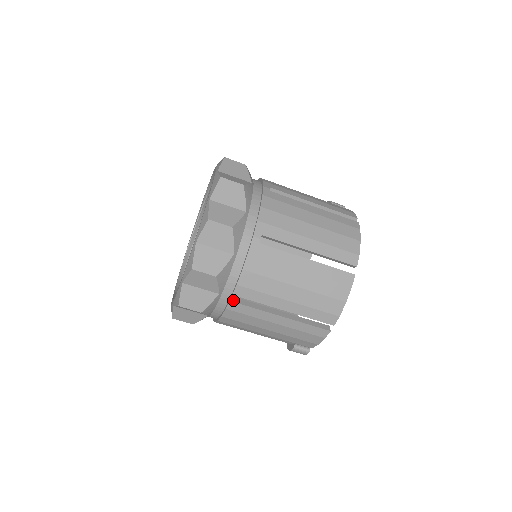
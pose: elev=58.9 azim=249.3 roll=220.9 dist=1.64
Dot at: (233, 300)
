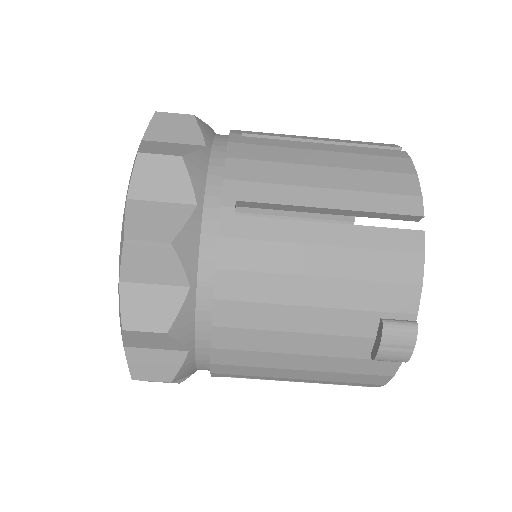
Dot at: (226, 210)
